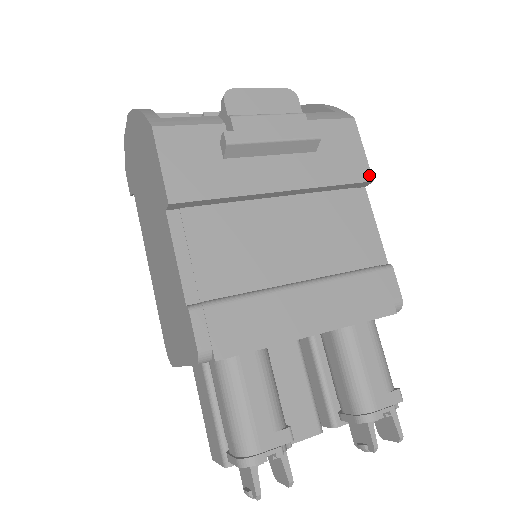
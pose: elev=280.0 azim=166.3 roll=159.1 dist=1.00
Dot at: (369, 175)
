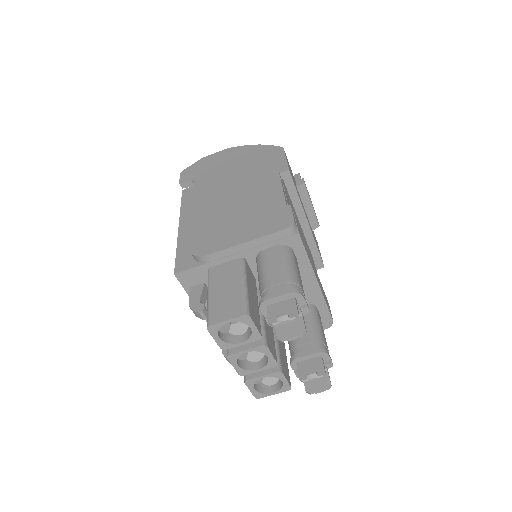
Dot at: occluded
